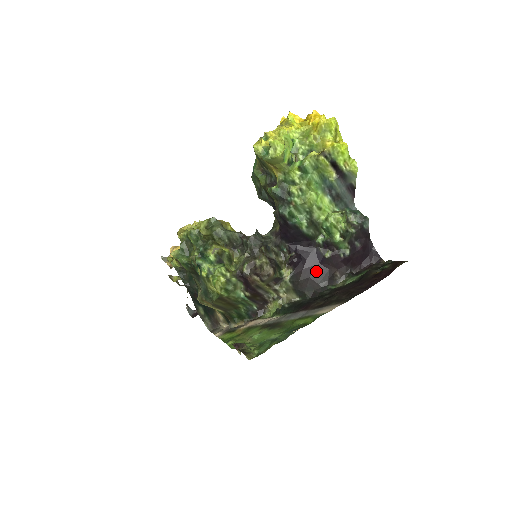
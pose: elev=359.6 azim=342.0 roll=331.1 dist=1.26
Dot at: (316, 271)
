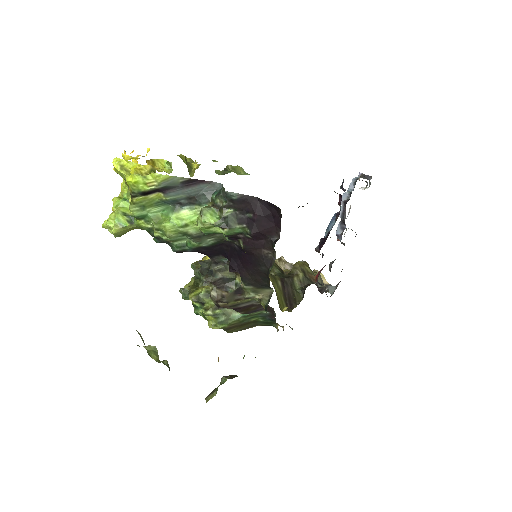
Dot at: (252, 263)
